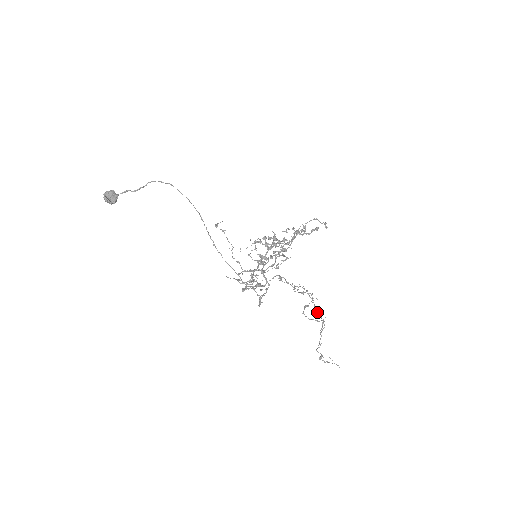
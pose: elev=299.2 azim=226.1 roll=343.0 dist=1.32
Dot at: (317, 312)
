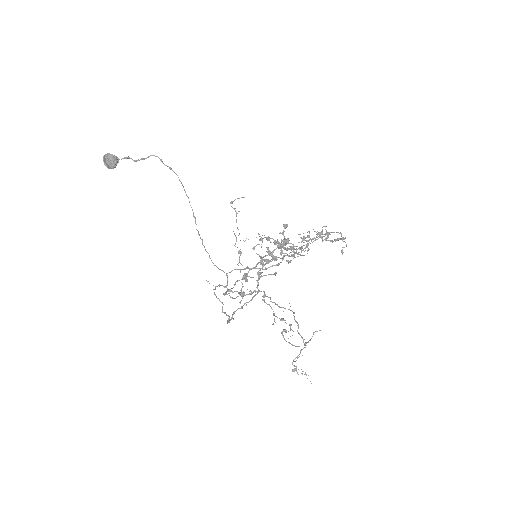
Dot at: (300, 335)
